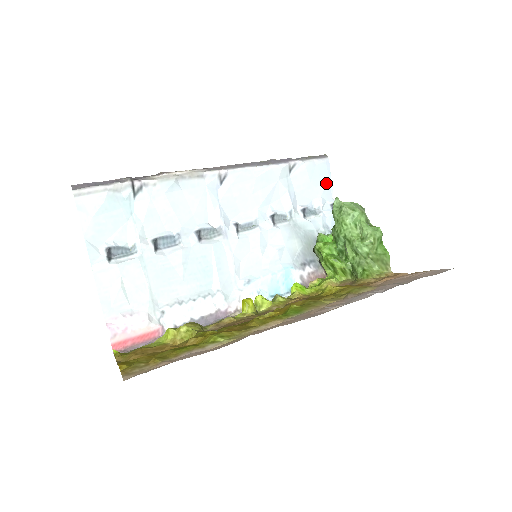
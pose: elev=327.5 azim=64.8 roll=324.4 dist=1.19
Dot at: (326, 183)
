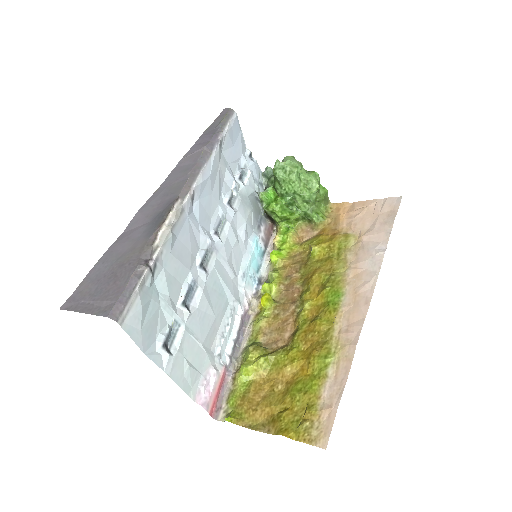
Dot at: (241, 138)
